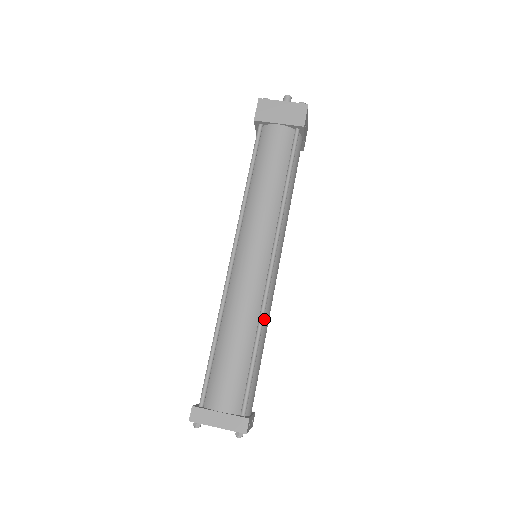
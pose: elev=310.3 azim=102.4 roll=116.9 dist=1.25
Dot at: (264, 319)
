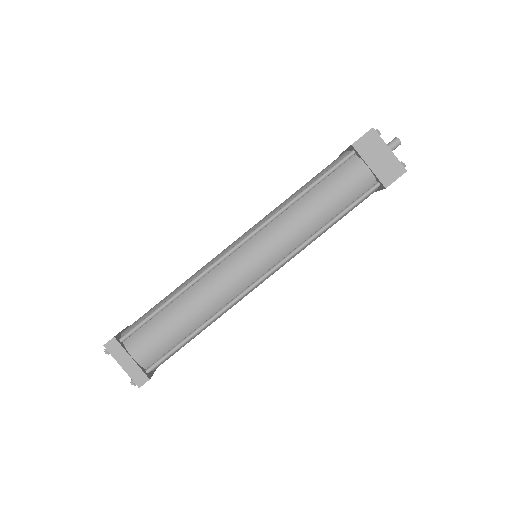
Dot at: occluded
